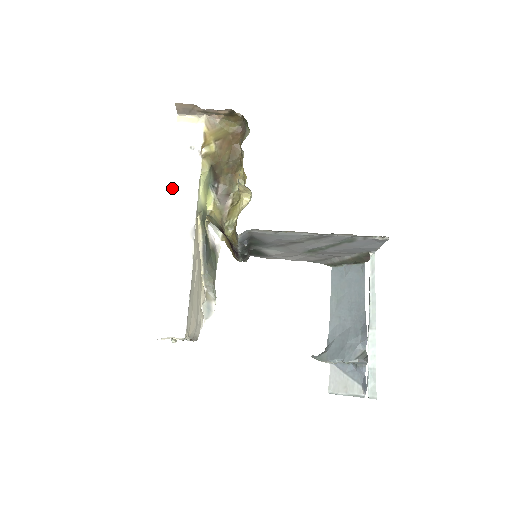
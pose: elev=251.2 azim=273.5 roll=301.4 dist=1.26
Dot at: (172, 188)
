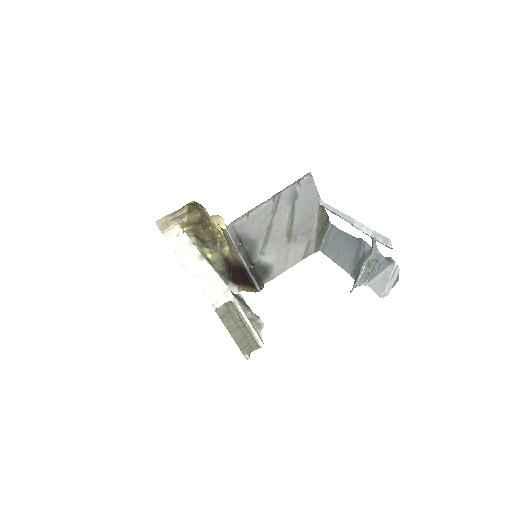
Dot at: (177, 253)
